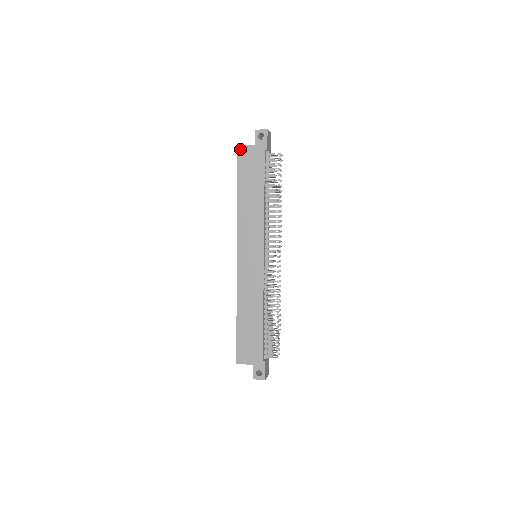
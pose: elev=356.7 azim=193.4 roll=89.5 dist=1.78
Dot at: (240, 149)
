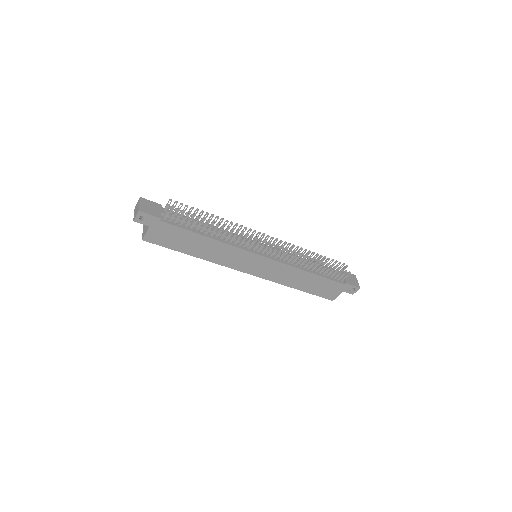
Dot at: (147, 240)
